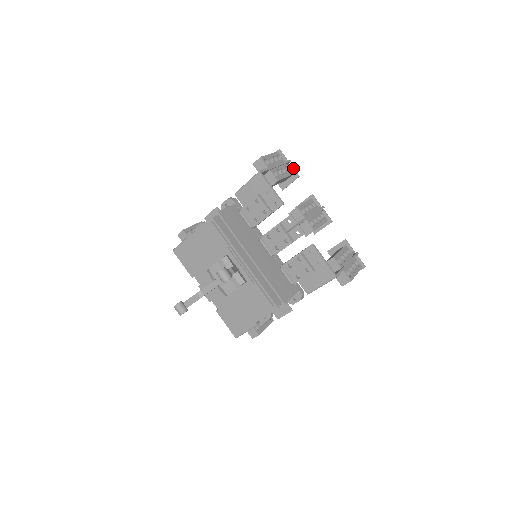
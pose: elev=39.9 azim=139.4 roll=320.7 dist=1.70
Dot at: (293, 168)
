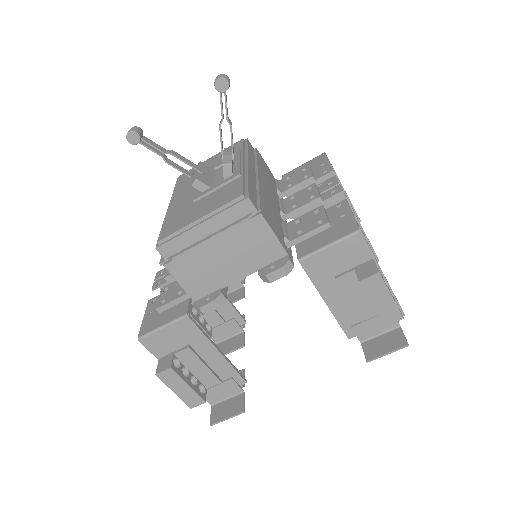
Dot at: occluded
